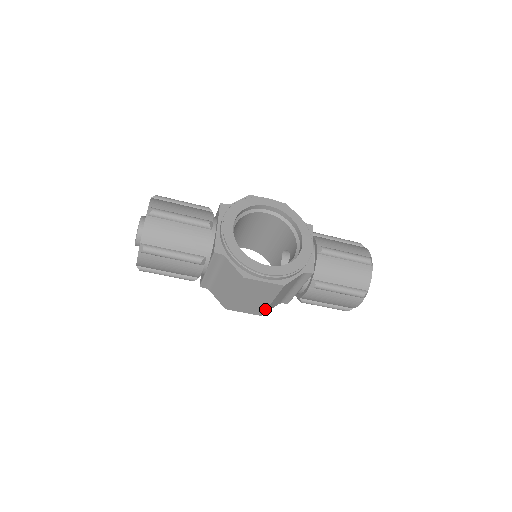
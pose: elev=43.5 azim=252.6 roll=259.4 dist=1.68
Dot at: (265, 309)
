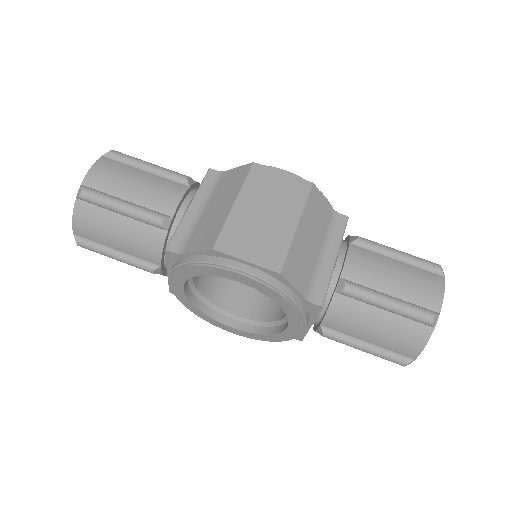
Dot at: (286, 250)
